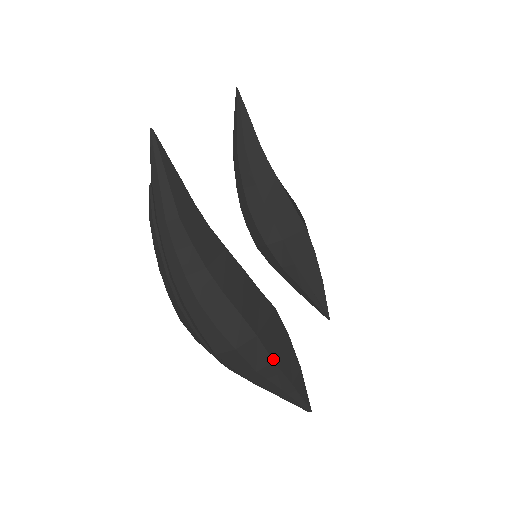
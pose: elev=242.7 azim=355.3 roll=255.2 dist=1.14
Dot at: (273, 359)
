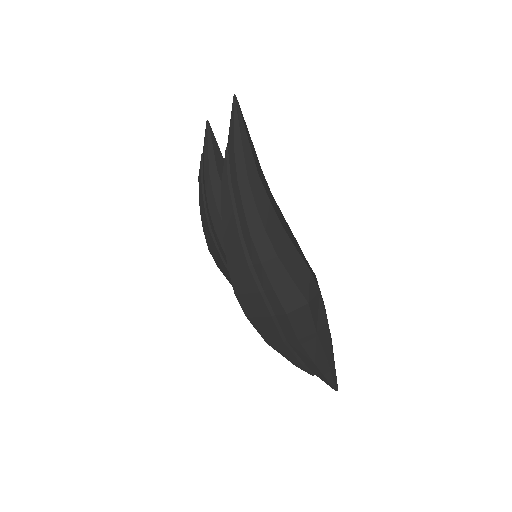
Dot at: (327, 319)
